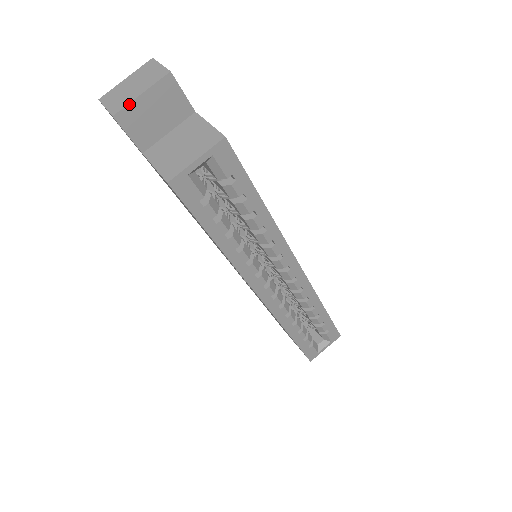
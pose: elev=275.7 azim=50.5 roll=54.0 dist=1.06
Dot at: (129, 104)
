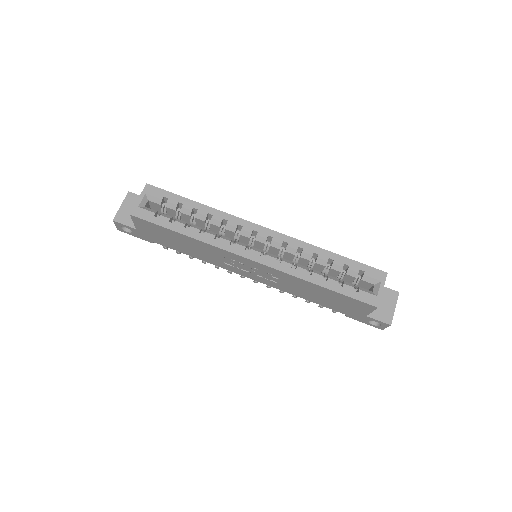
Dot at: (117, 212)
